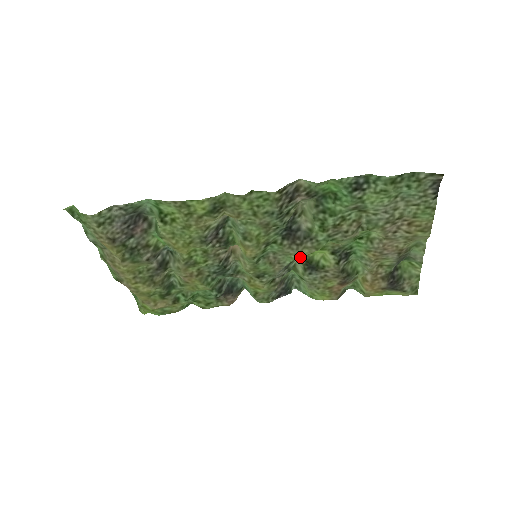
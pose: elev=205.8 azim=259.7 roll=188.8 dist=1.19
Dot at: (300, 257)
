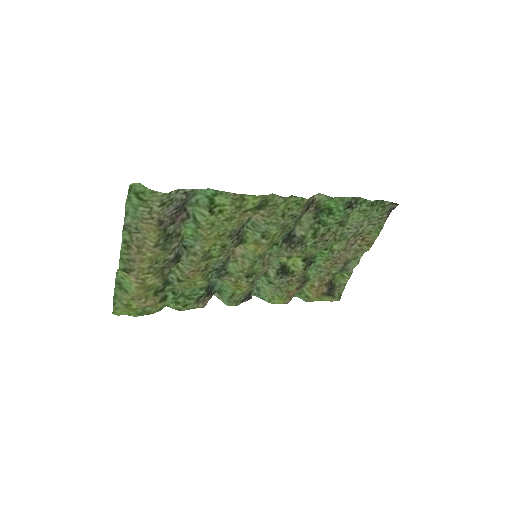
Dot at: (288, 259)
